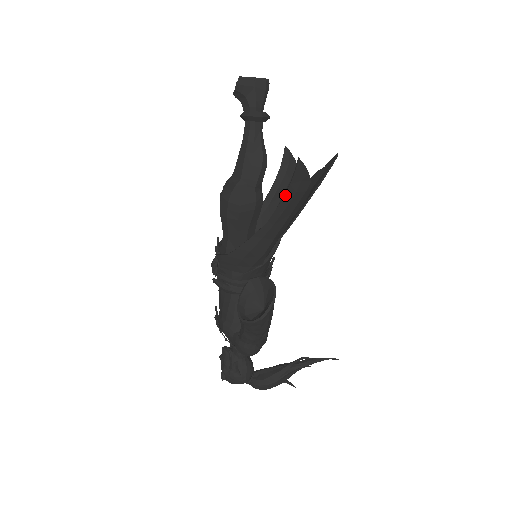
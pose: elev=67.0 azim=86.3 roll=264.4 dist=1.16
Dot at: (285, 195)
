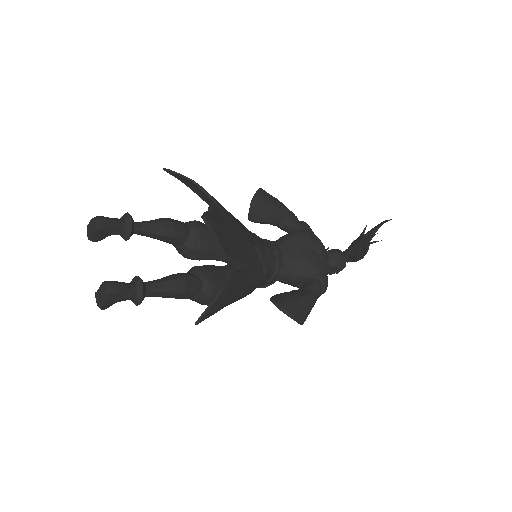
Dot at: occluded
